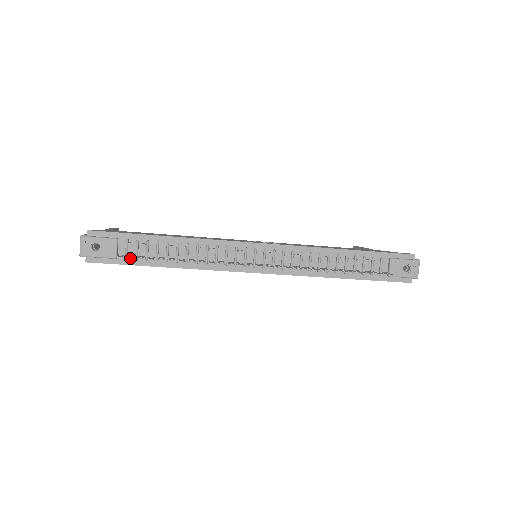
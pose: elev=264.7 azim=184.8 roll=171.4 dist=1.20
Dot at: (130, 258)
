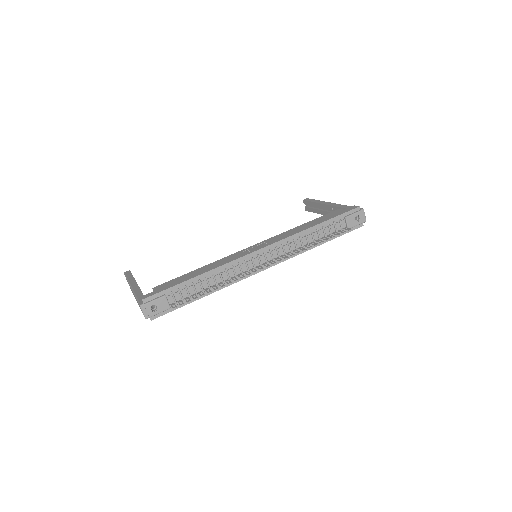
Dot at: occluded
